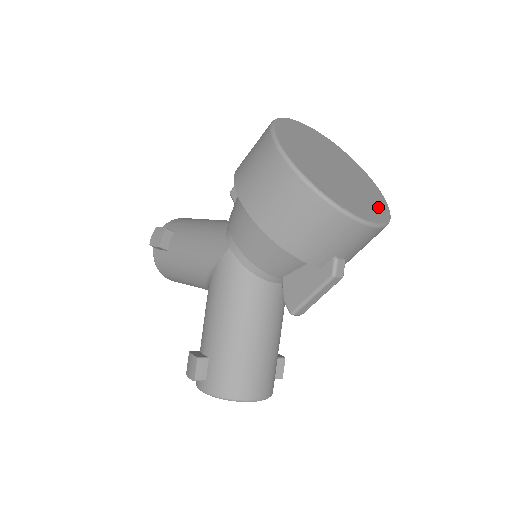
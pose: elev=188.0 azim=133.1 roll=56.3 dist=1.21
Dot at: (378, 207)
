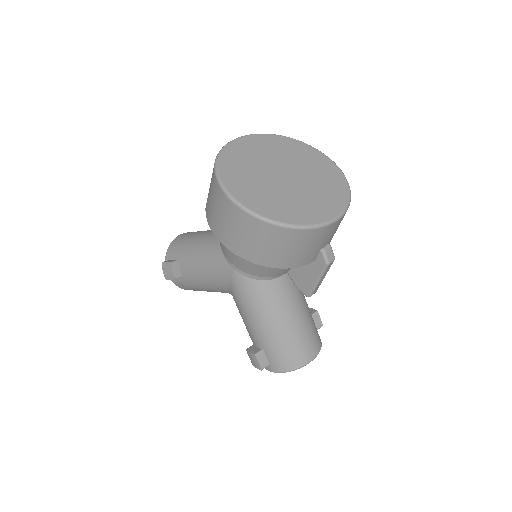
Dot at: (336, 187)
